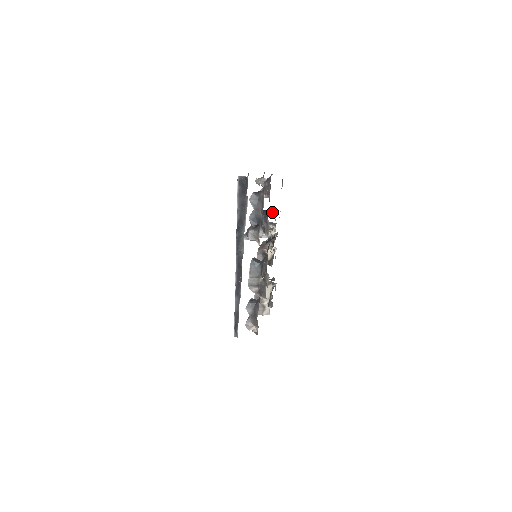
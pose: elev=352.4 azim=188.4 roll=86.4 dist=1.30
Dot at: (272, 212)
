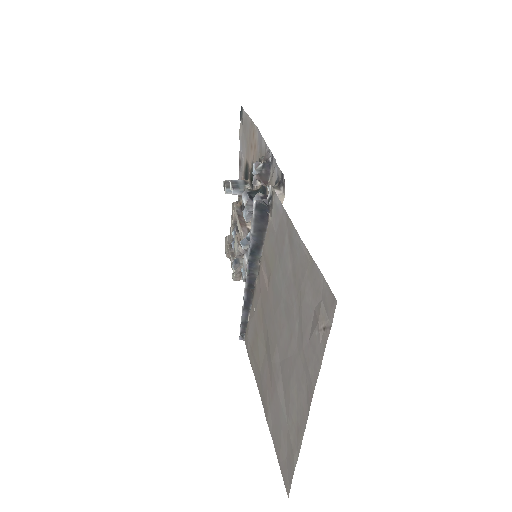
Dot at: (258, 188)
